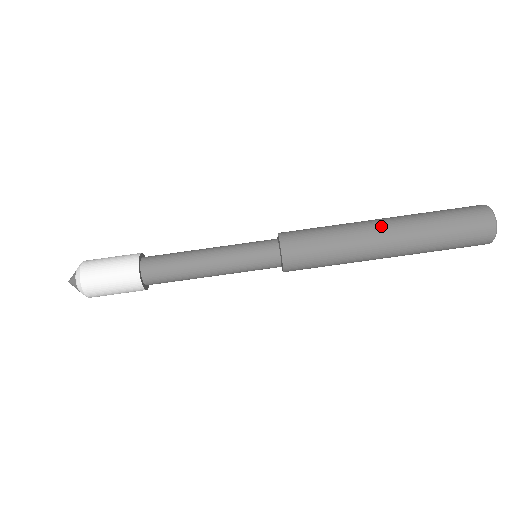
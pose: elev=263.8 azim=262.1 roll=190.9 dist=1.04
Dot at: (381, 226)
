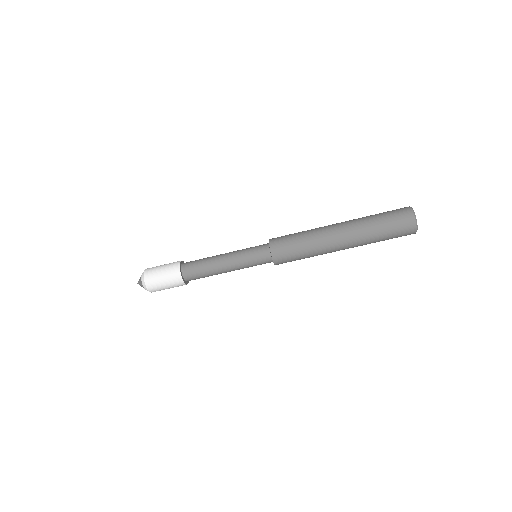
Dot at: (340, 245)
